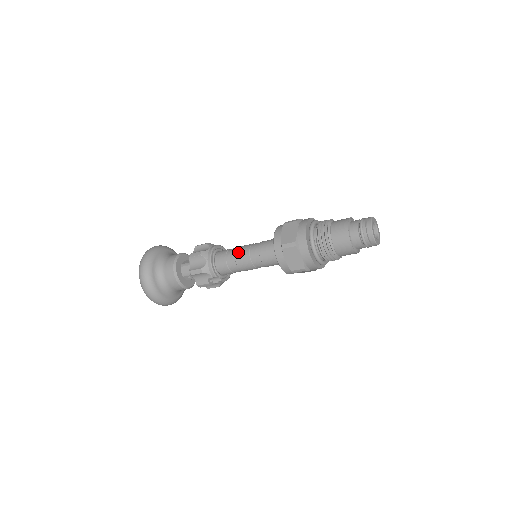
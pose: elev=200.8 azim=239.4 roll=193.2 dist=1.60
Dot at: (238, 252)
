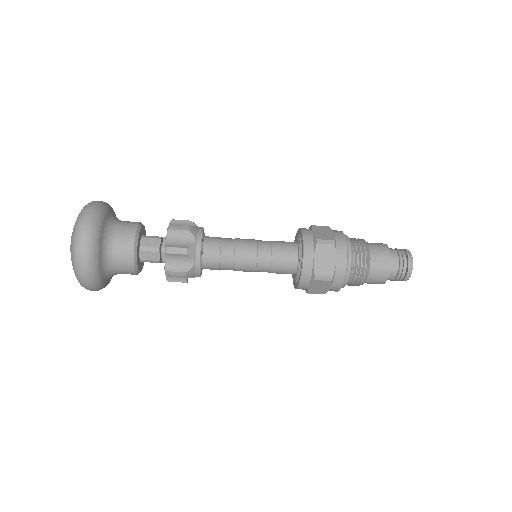
Dot at: (240, 256)
